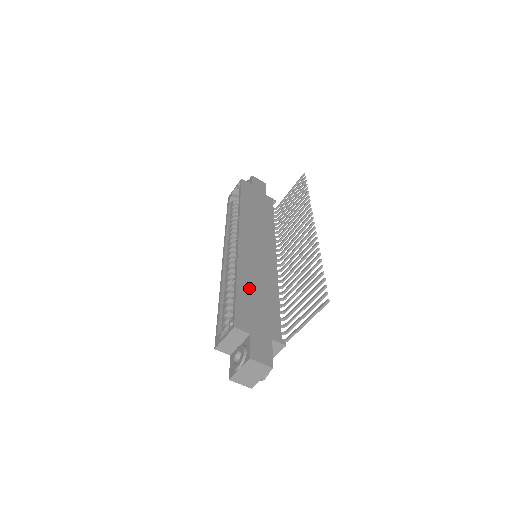
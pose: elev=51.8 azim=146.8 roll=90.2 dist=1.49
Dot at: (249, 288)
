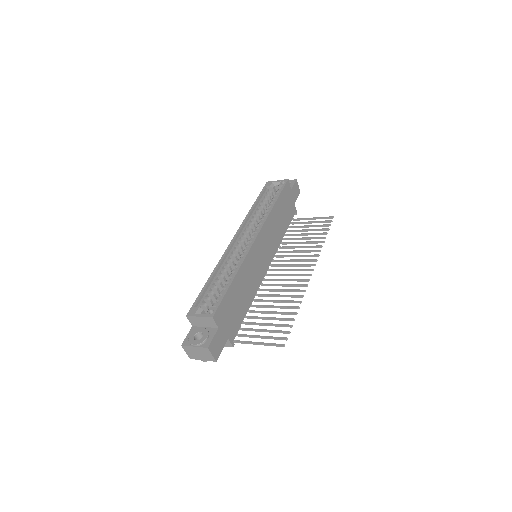
Dot at: (238, 288)
